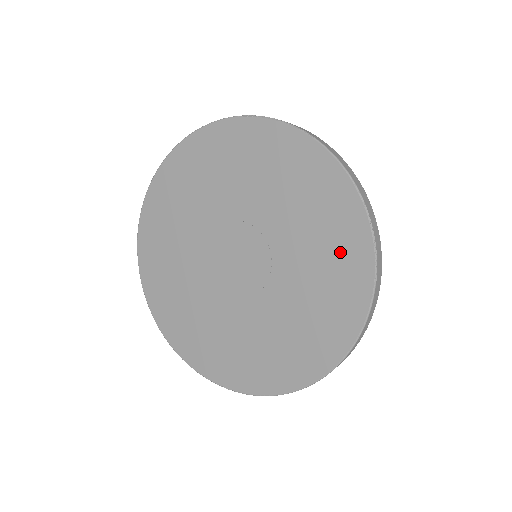
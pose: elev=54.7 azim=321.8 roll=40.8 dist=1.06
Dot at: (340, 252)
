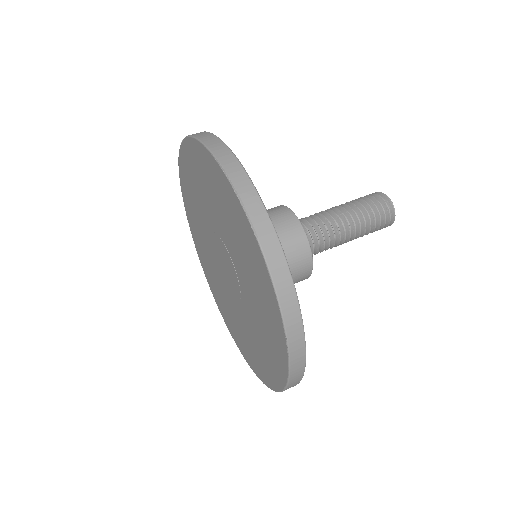
Dot at: (238, 224)
